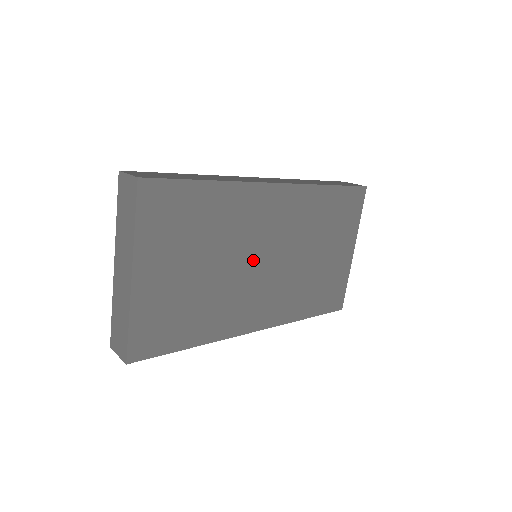
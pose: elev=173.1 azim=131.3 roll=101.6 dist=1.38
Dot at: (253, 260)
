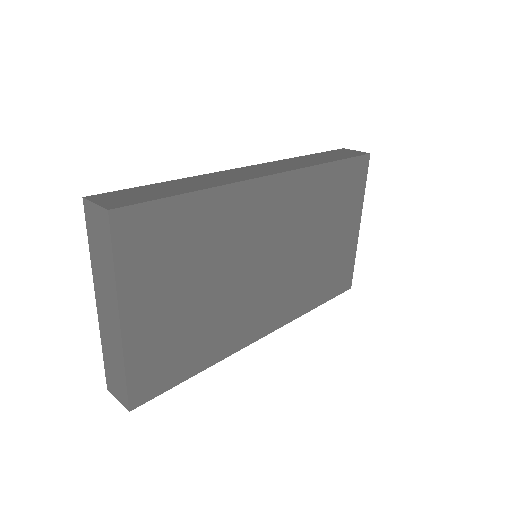
Dot at: (254, 265)
